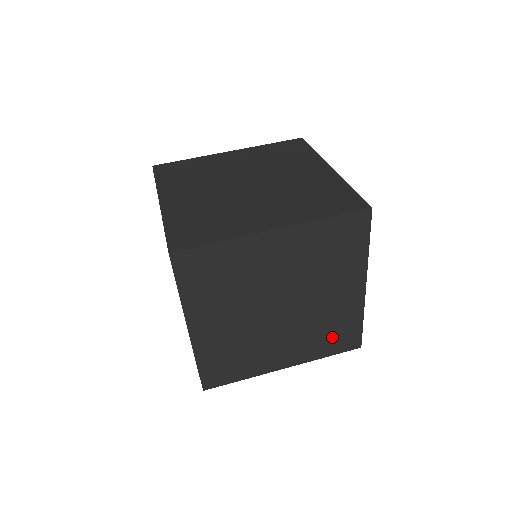
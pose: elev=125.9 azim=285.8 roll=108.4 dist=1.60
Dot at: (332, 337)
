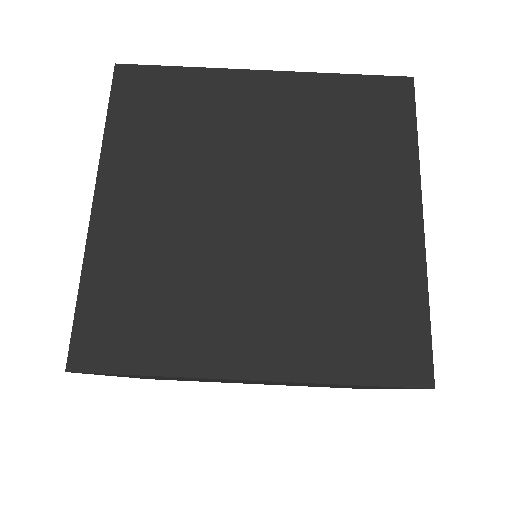
Dot at: occluded
